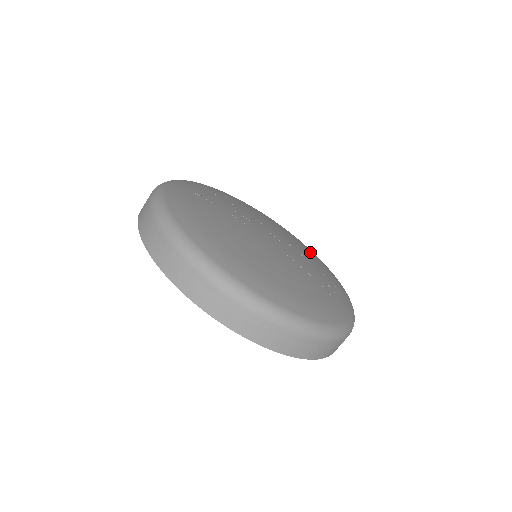
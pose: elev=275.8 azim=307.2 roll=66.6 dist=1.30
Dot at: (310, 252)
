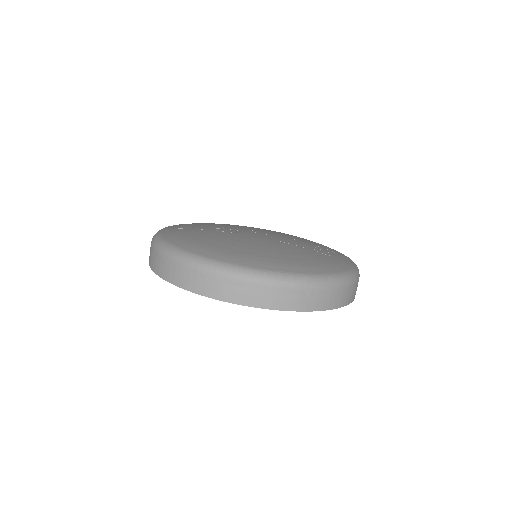
Dot at: (298, 237)
